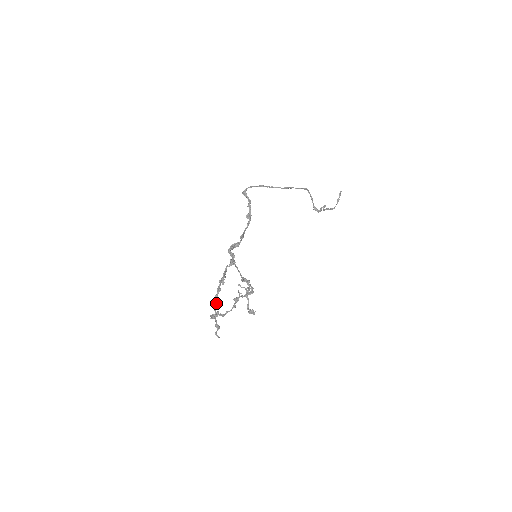
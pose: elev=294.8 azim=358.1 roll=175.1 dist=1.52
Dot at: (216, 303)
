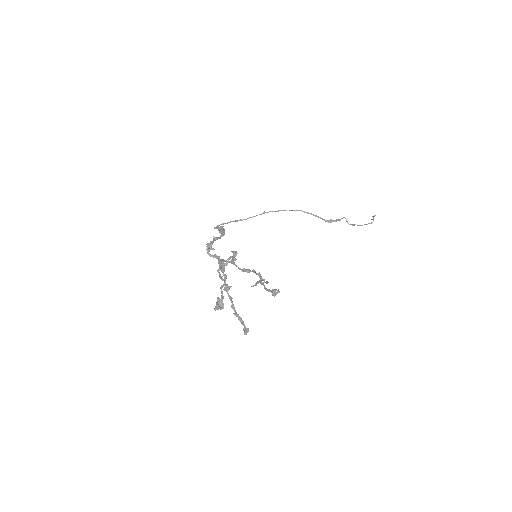
Dot at: (237, 314)
